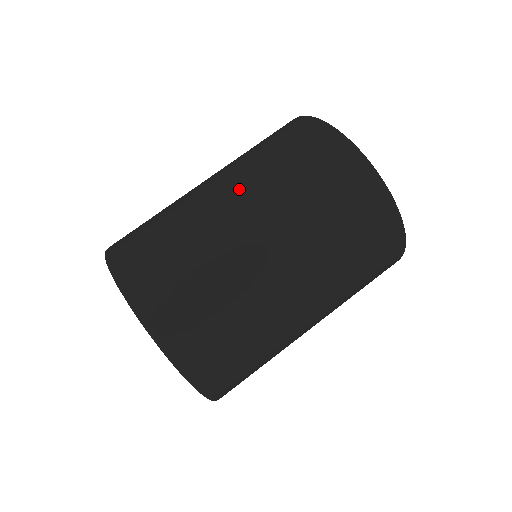
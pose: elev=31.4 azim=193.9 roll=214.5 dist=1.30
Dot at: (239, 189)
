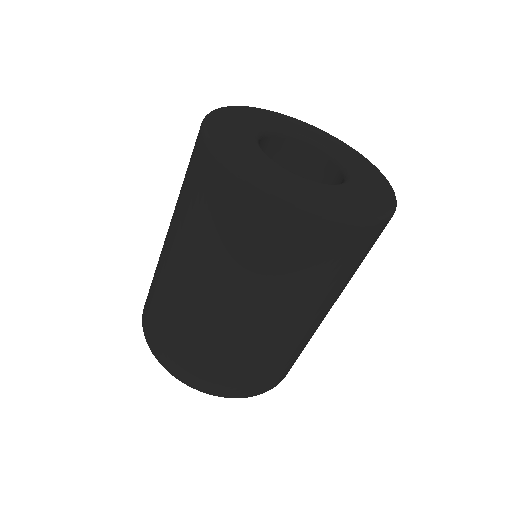
Dot at: occluded
